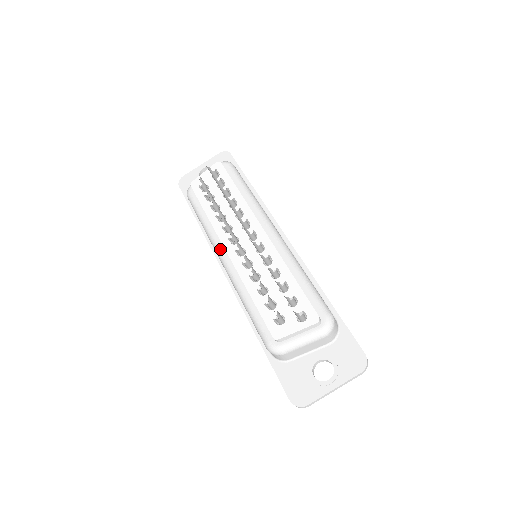
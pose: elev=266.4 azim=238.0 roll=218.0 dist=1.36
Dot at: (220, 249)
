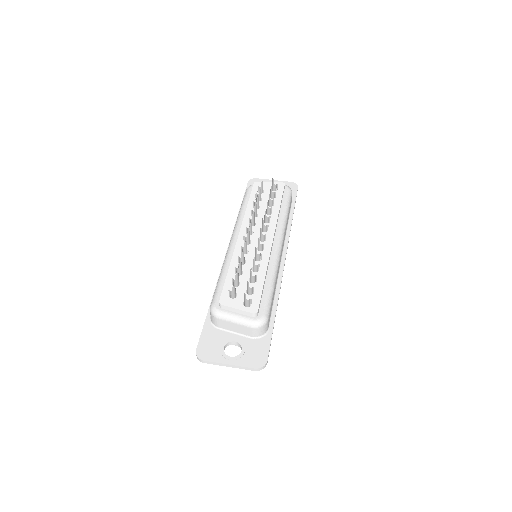
Dot at: (237, 232)
